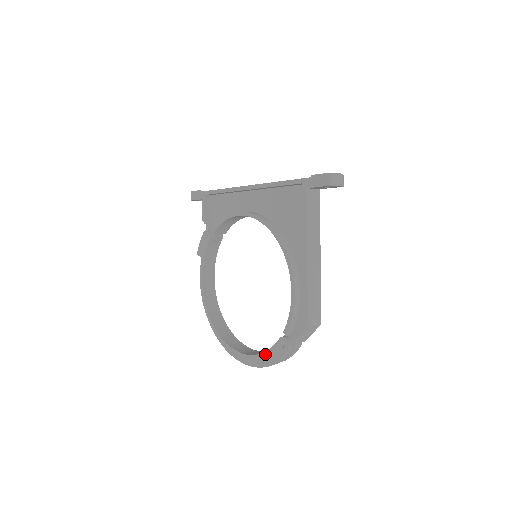
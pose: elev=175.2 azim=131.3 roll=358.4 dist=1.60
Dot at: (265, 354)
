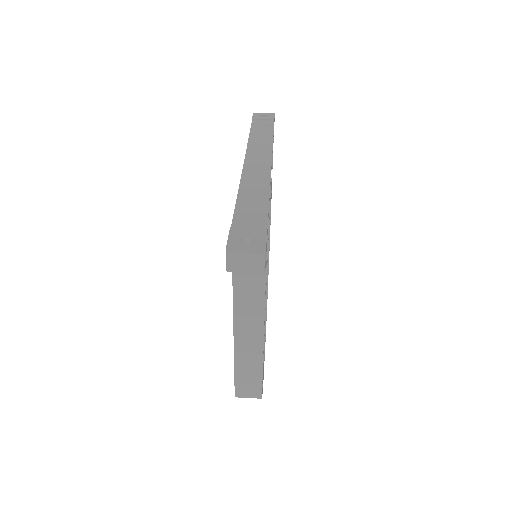
Dot at: occluded
